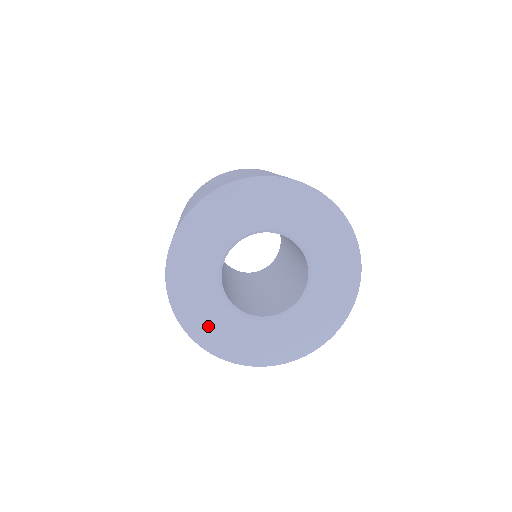
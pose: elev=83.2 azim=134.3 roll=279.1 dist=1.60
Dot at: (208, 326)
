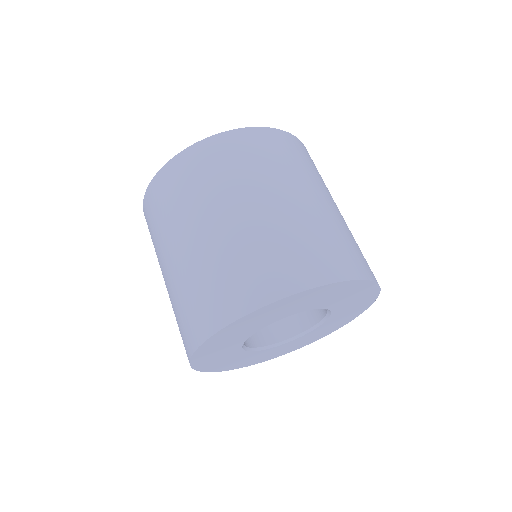
Dot at: (255, 359)
